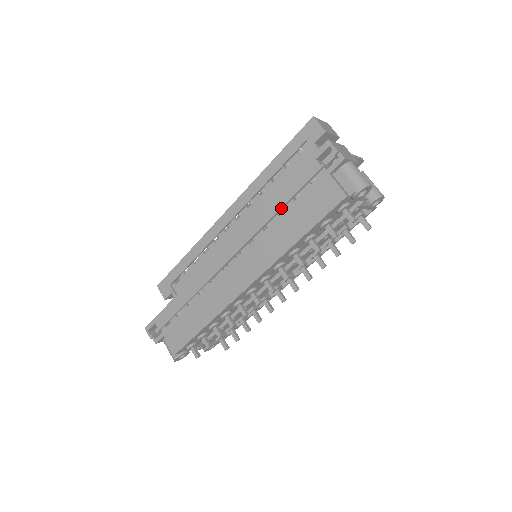
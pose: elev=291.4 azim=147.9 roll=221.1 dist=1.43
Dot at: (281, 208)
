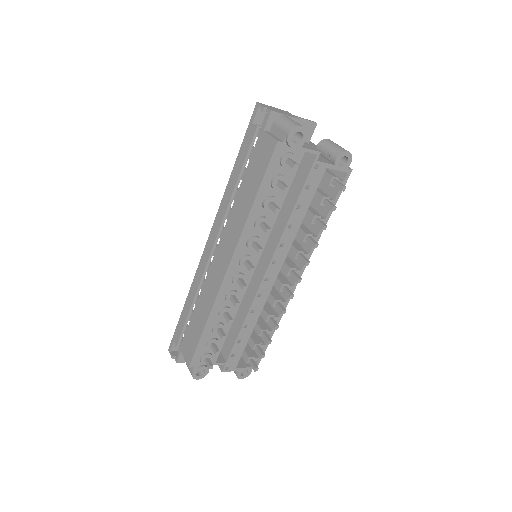
Dot at: (237, 181)
